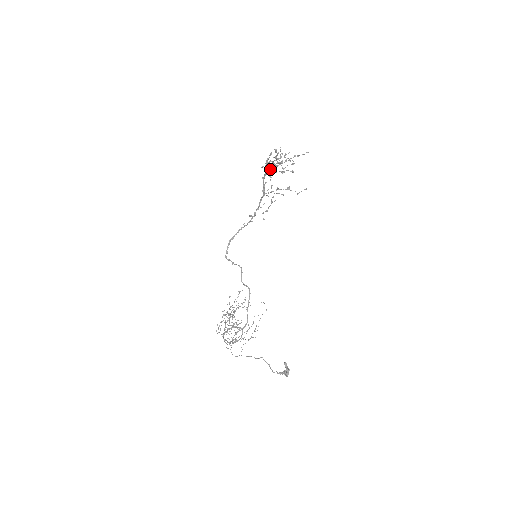
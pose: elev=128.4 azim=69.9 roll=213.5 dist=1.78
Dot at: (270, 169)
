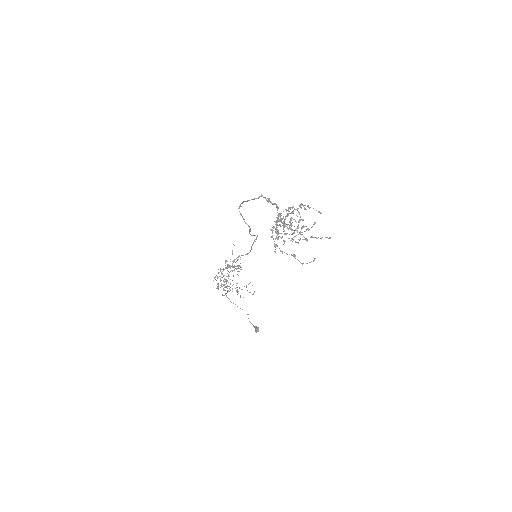
Dot at: (284, 224)
